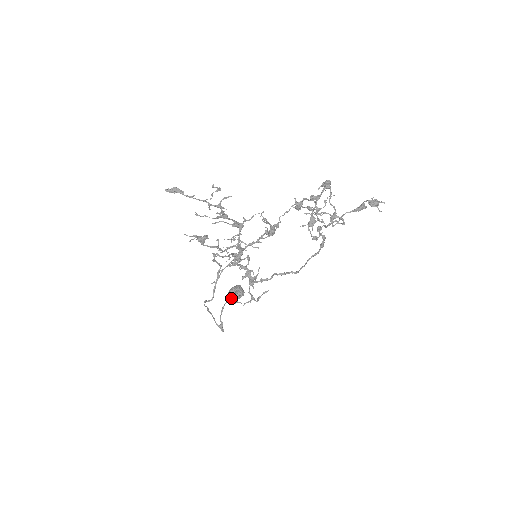
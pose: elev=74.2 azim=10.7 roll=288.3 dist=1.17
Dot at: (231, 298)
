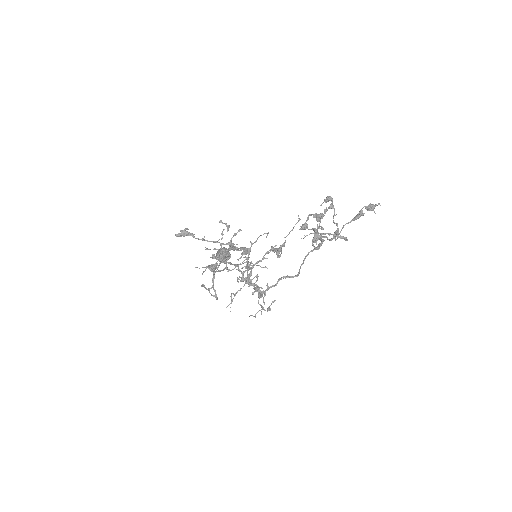
Dot at: occluded
